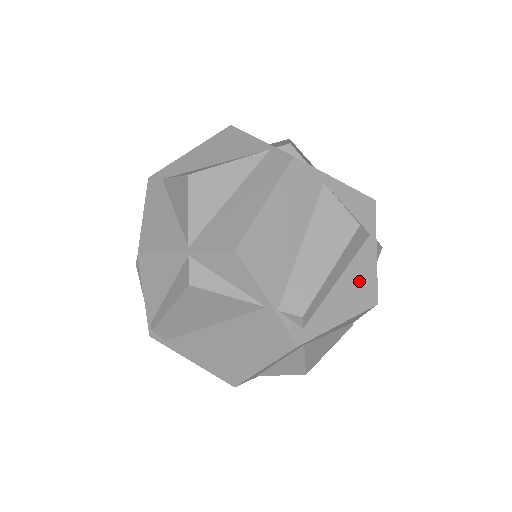
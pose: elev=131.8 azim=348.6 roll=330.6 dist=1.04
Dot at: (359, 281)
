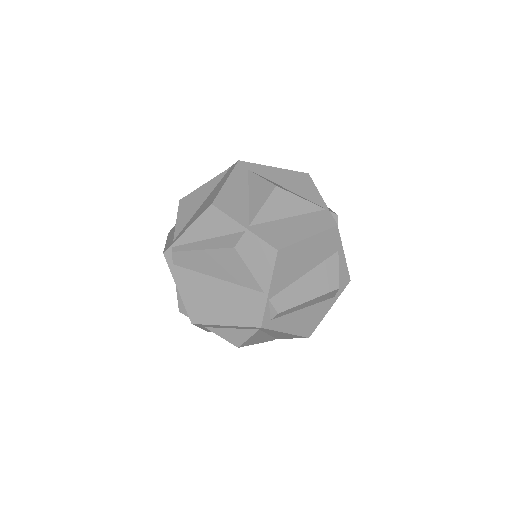
Dot at: (311, 317)
